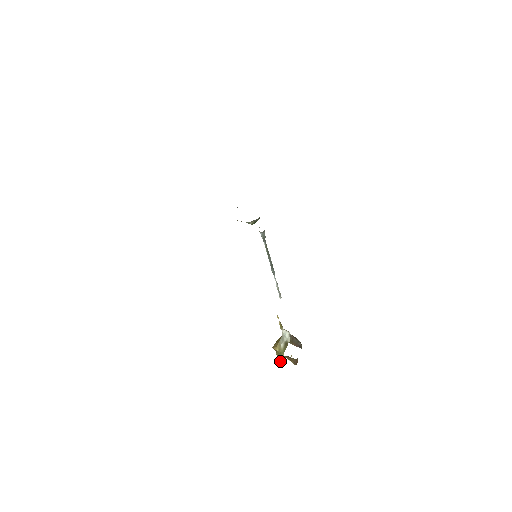
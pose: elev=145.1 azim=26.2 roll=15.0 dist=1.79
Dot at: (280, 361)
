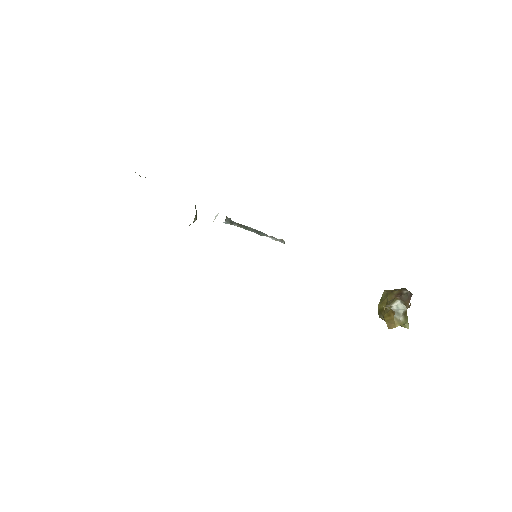
Dot at: occluded
